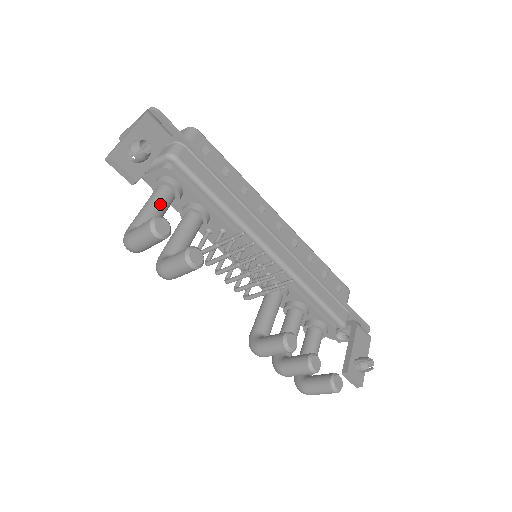
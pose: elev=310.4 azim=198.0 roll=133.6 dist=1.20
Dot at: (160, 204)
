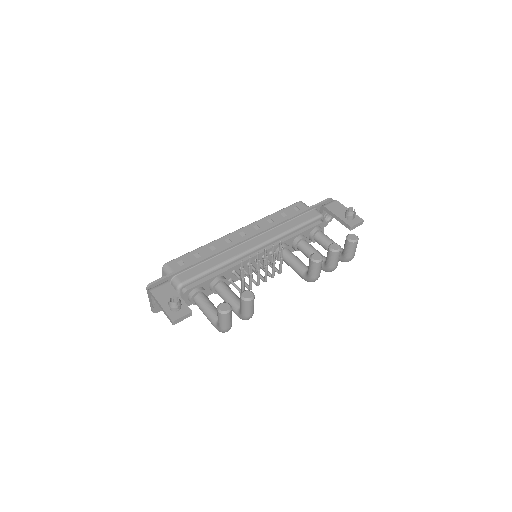
Dot at: (206, 304)
